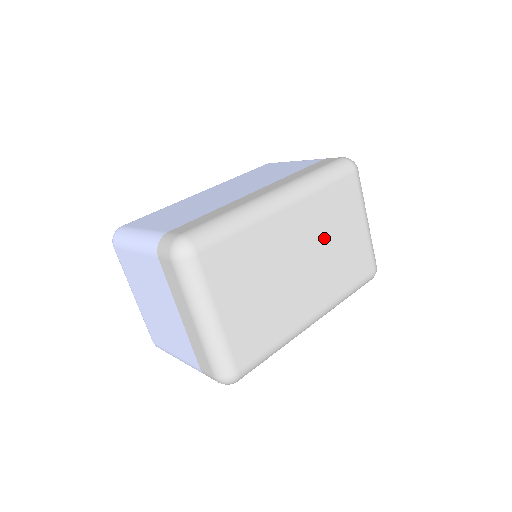
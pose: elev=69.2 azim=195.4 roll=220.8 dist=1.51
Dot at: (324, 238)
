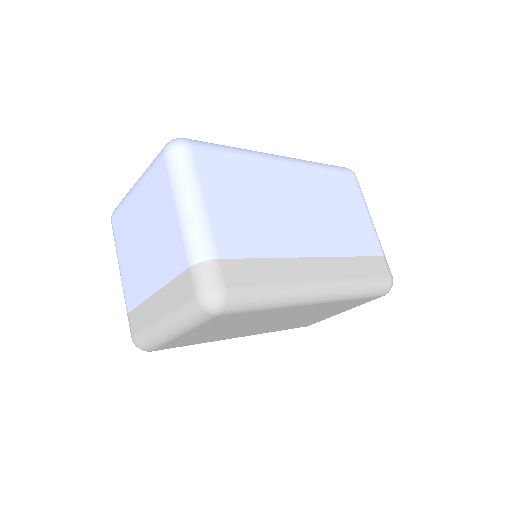
Dot at: (308, 315)
